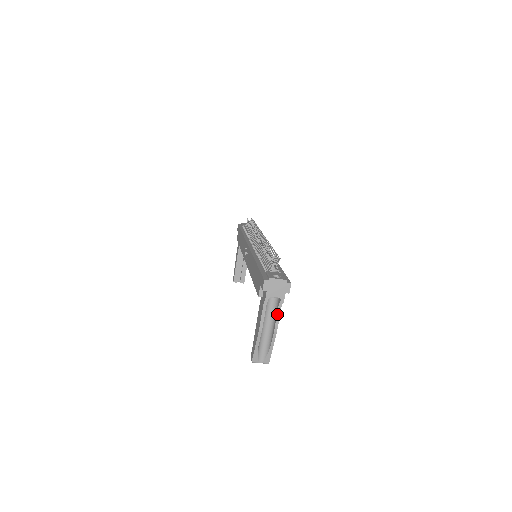
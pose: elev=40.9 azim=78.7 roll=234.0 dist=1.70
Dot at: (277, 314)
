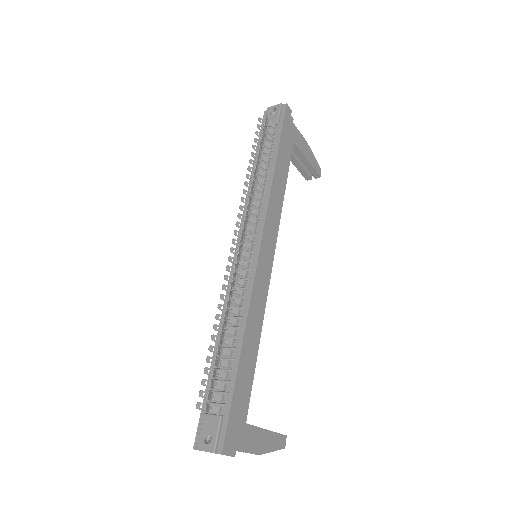
Dot at: occluded
